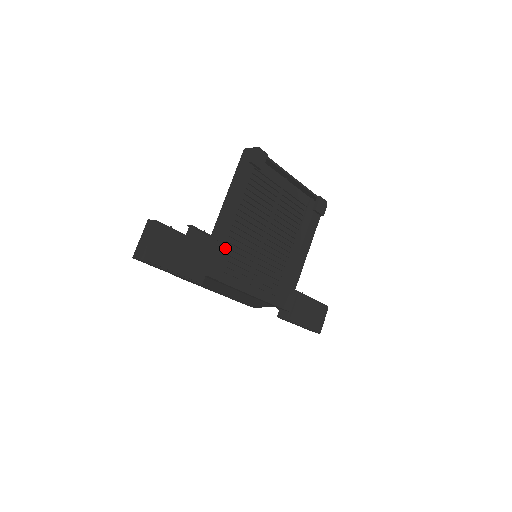
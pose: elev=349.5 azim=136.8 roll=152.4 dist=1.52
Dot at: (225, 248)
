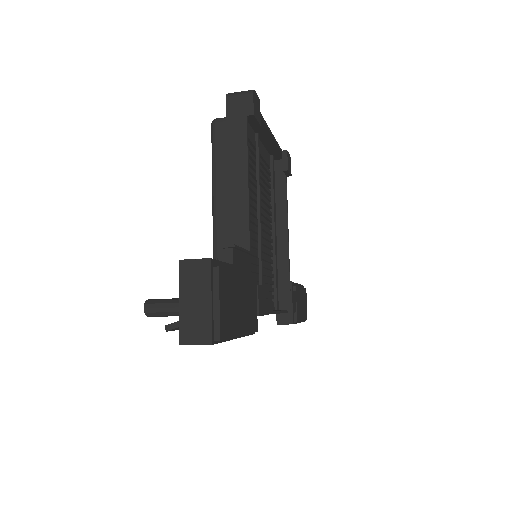
Dot at: occluded
